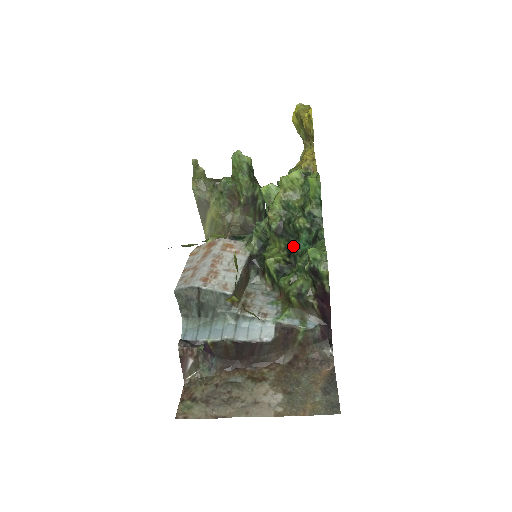
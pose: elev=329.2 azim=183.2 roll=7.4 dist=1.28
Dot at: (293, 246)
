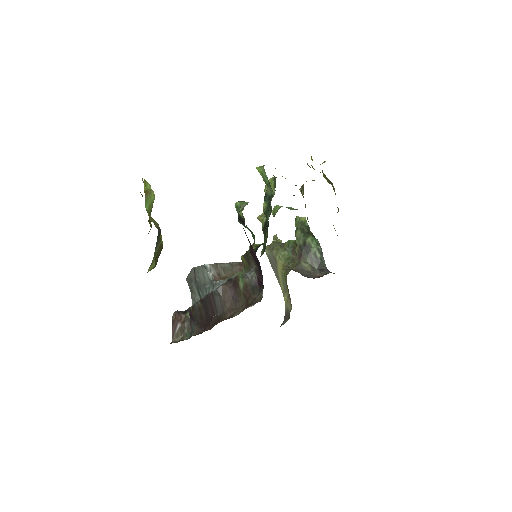
Dot at: occluded
